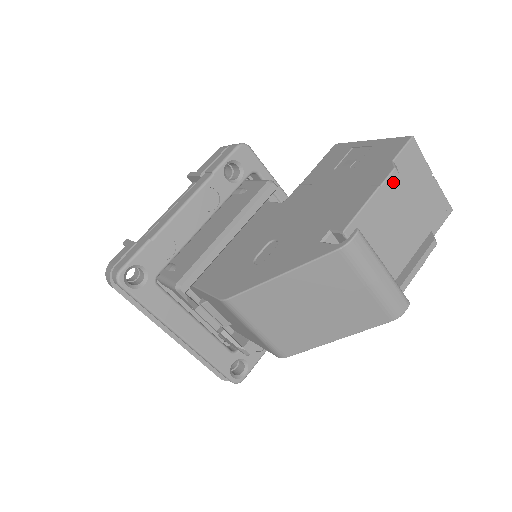
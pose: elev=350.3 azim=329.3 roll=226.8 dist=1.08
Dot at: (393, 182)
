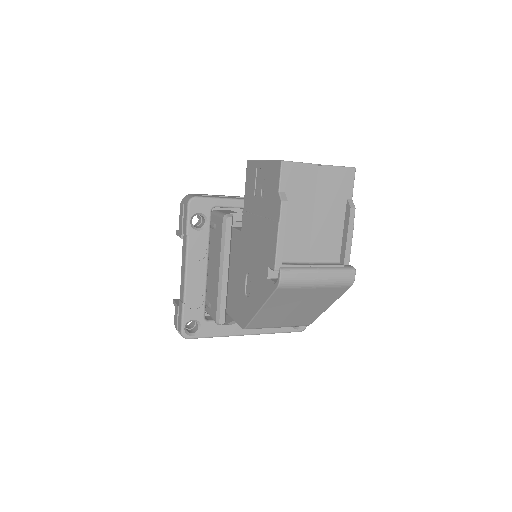
Dot at: (290, 203)
